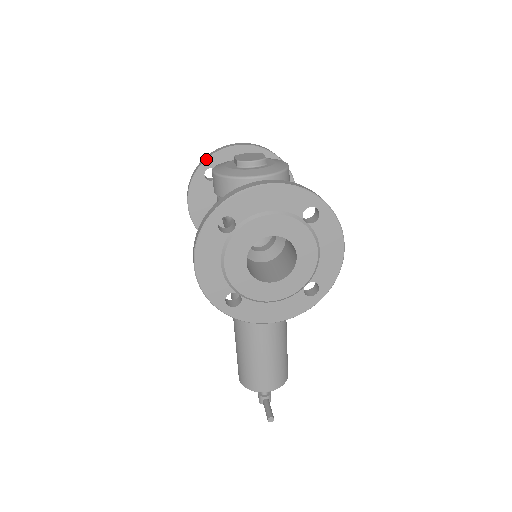
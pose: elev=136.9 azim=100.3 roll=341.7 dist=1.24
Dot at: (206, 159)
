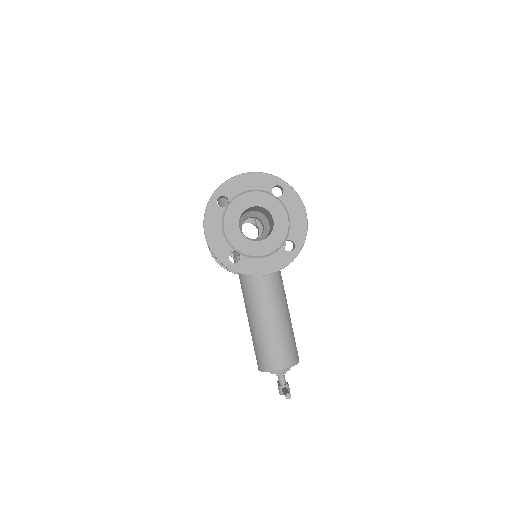
Dot at: occluded
